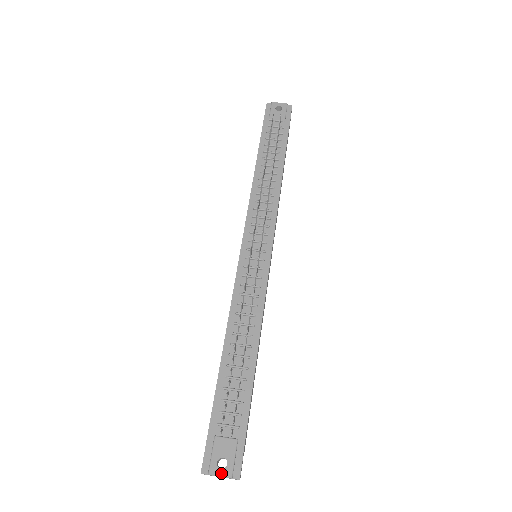
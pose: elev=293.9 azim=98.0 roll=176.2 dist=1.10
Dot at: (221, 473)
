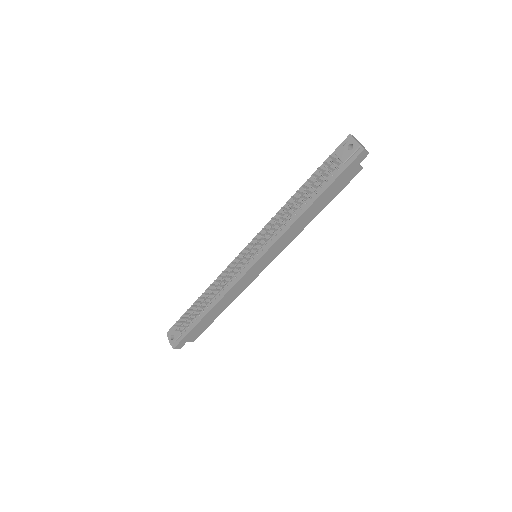
Dot at: (170, 340)
